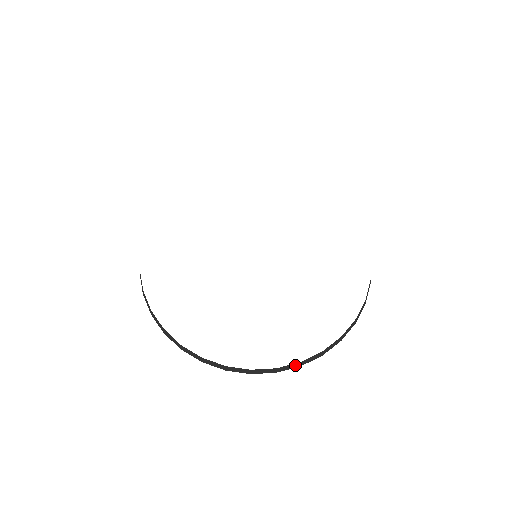
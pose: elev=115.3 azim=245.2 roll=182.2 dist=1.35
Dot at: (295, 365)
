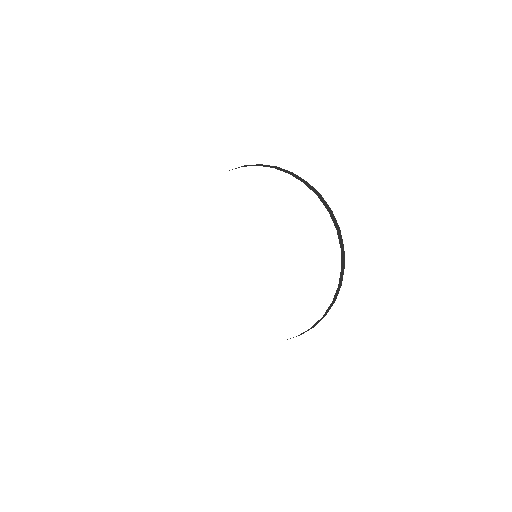
Dot at: occluded
